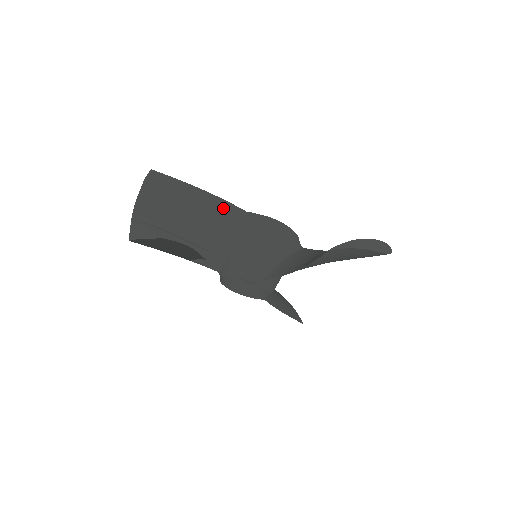
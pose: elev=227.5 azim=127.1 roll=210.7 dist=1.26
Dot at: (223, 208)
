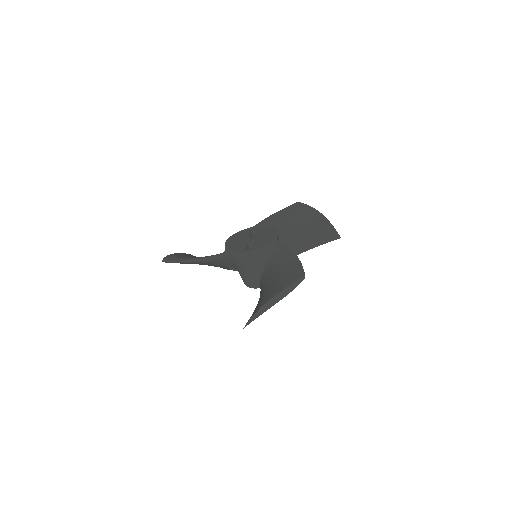
Dot at: (209, 261)
